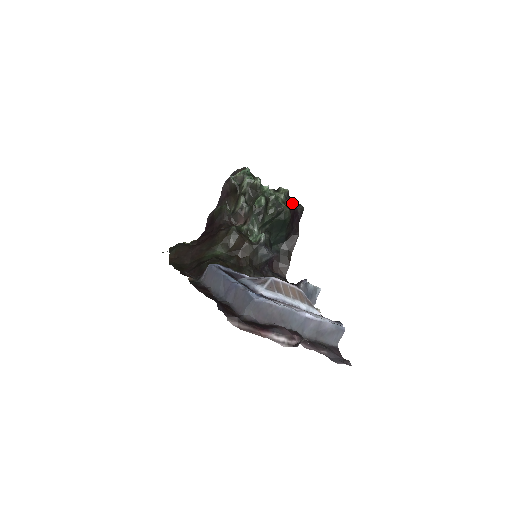
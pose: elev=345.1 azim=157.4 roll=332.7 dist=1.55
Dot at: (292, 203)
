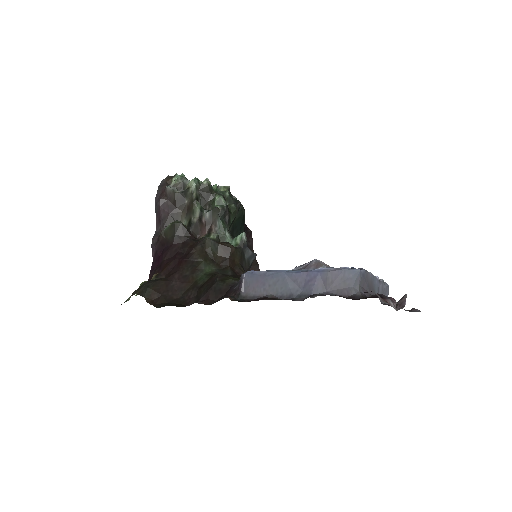
Dot at: occluded
